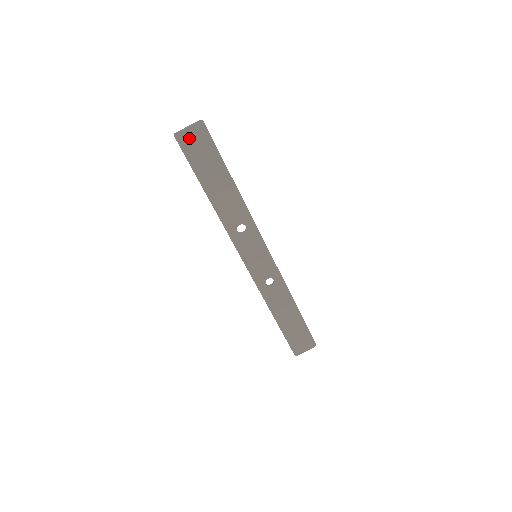
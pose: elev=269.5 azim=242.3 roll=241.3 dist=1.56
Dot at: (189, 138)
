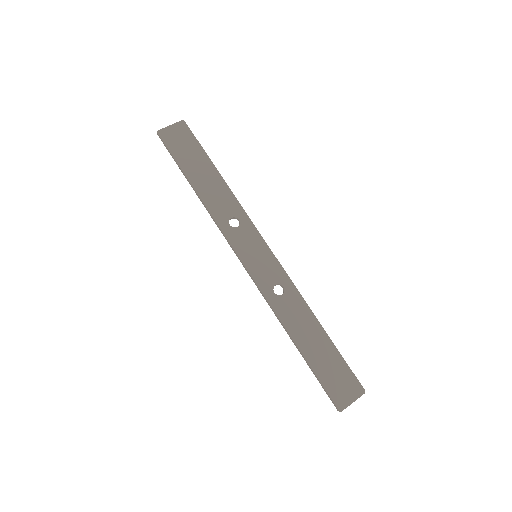
Dot at: (172, 134)
